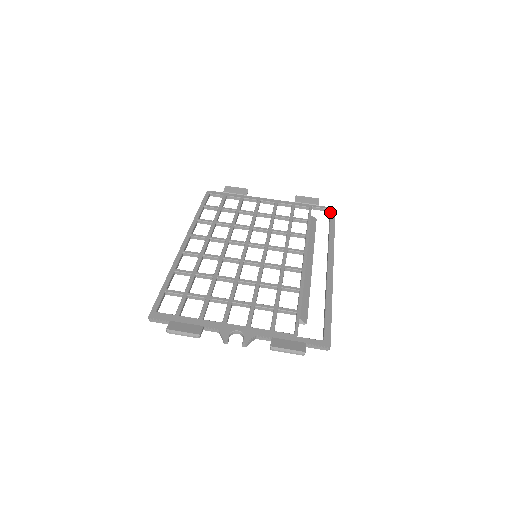
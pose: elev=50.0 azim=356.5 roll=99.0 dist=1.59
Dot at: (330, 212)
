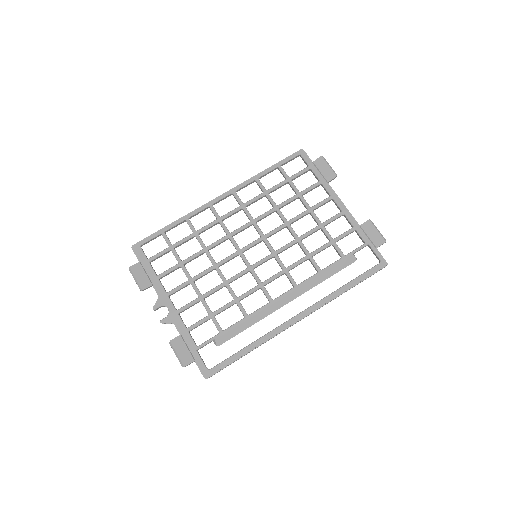
Dot at: (376, 265)
